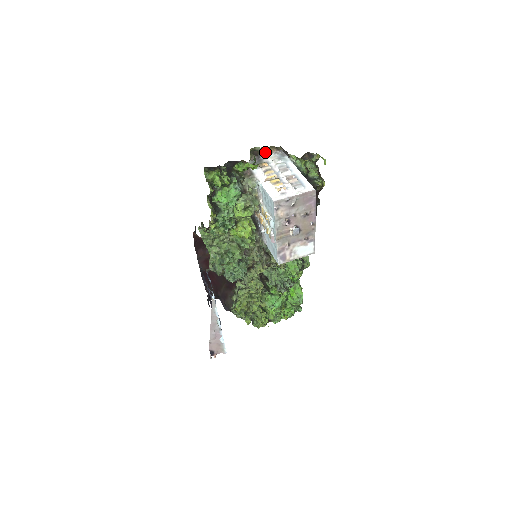
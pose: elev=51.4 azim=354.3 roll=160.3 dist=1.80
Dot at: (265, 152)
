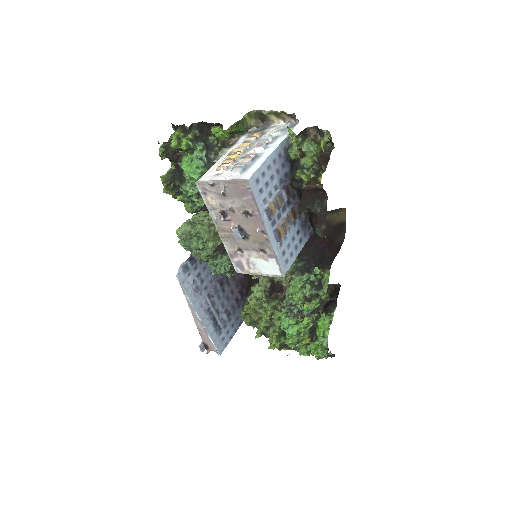
Dot at: (277, 119)
